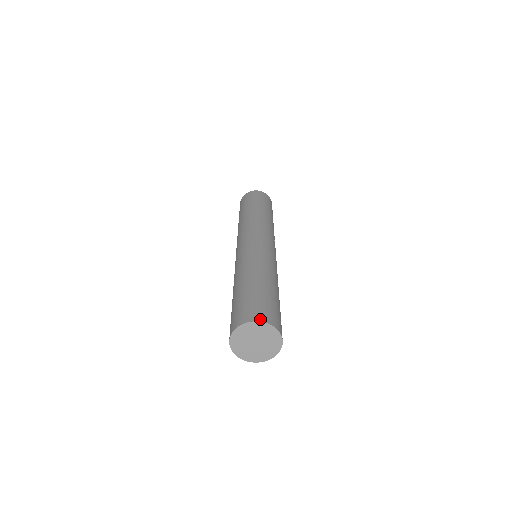
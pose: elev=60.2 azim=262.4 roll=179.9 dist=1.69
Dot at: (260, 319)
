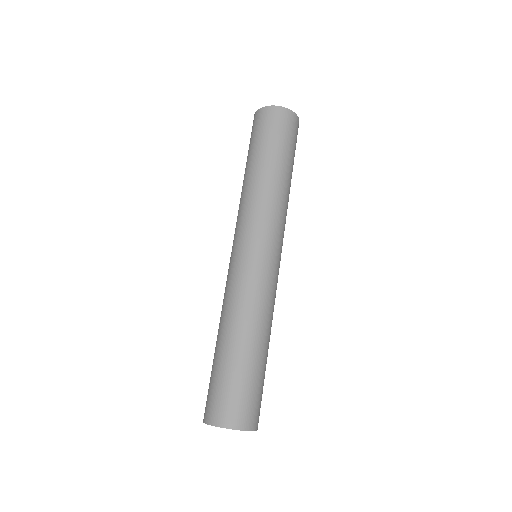
Dot at: (235, 426)
